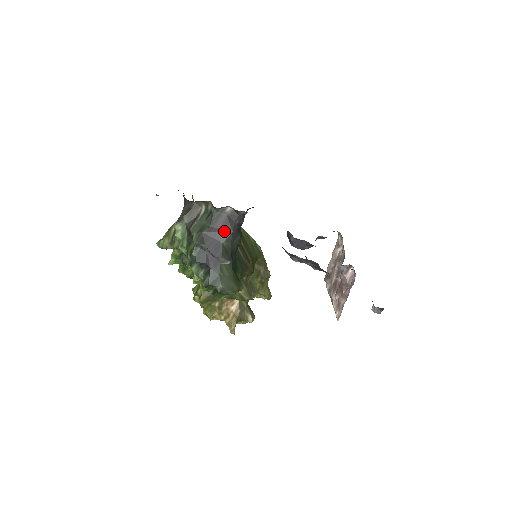
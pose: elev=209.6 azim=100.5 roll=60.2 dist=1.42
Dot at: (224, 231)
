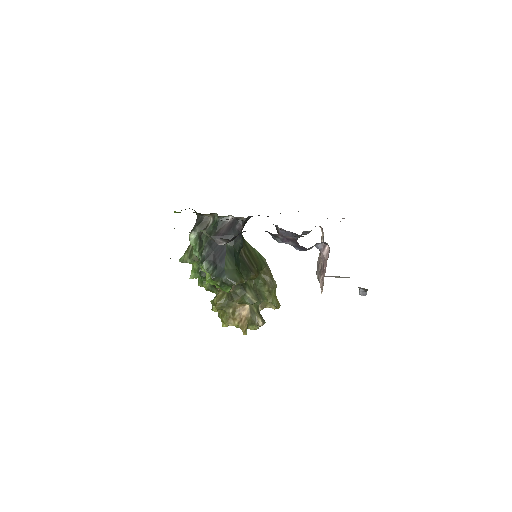
Dot at: (227, 235)
